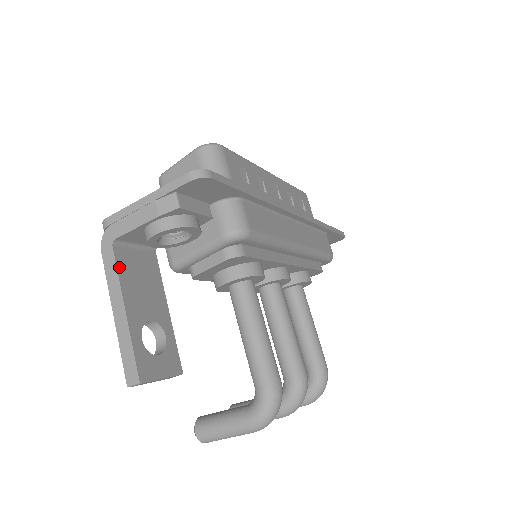
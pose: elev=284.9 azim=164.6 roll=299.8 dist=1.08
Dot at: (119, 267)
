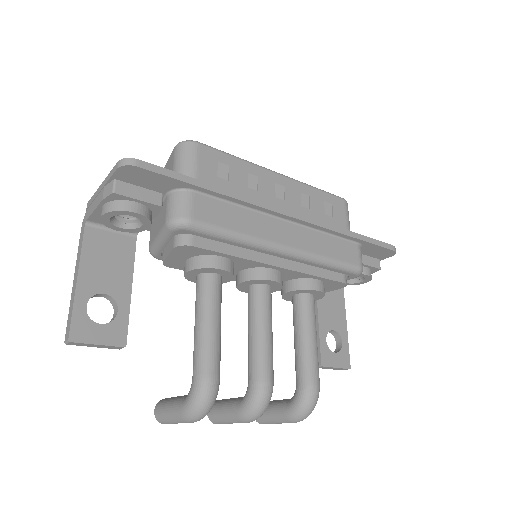
Dot at: (85, 244)
